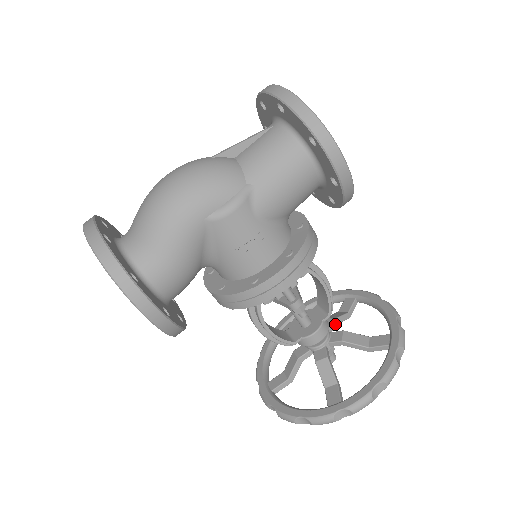
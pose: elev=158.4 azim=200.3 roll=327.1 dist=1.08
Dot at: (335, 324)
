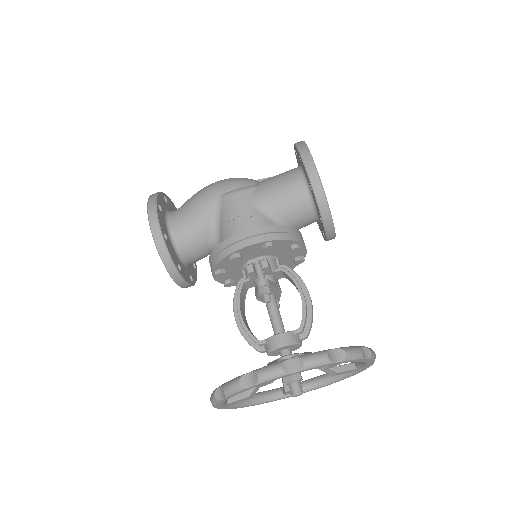
Dot at: occluded
